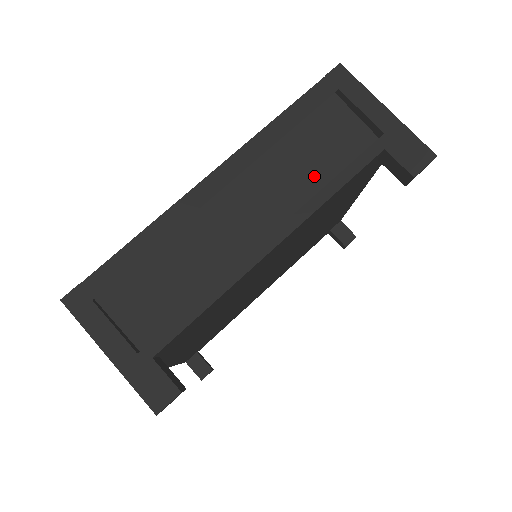
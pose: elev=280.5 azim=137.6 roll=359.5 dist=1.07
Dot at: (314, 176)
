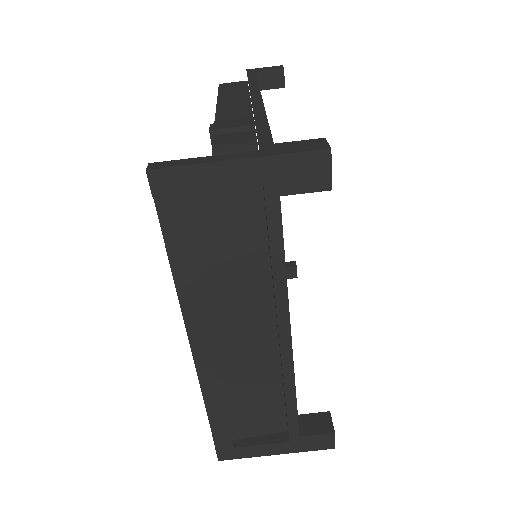
Dot at: (251, 263)
